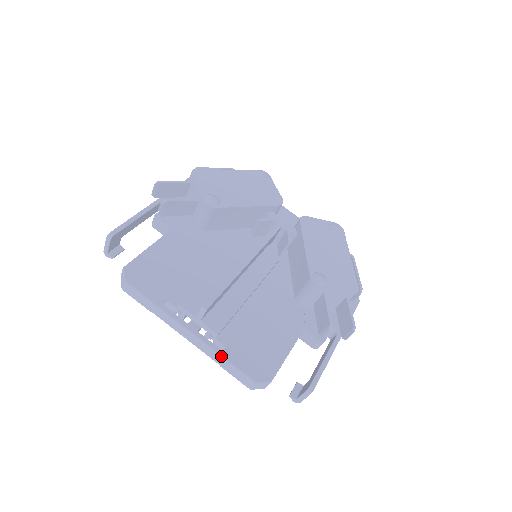
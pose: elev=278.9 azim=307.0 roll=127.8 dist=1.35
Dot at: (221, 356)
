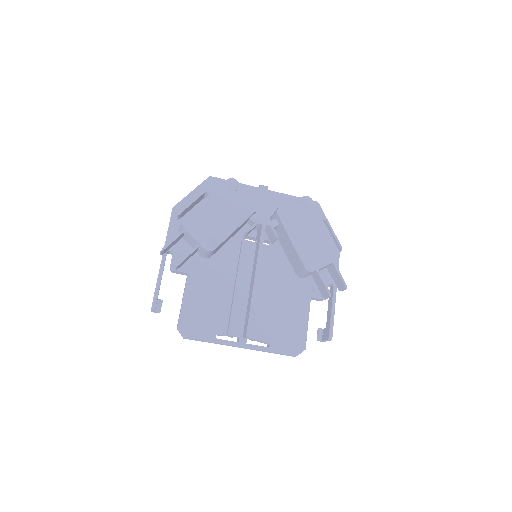
Dot at: (269, 351)
